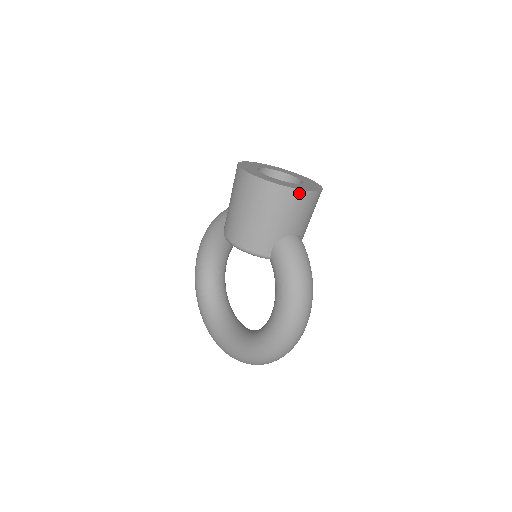
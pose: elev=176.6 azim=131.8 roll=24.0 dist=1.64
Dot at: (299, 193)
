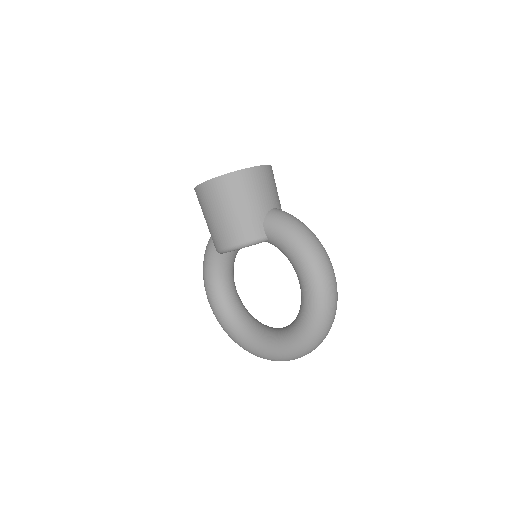
Dot at: (255, 170)
